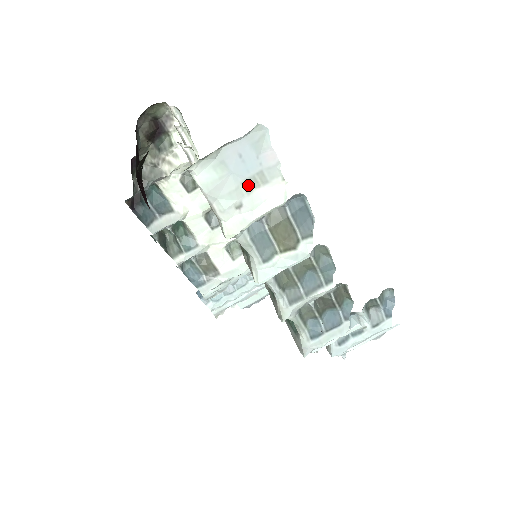
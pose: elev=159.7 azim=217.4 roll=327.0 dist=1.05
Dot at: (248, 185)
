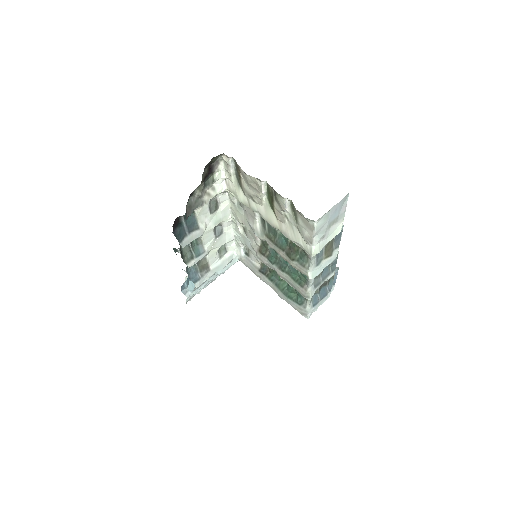
Dot at: (330, 224)
